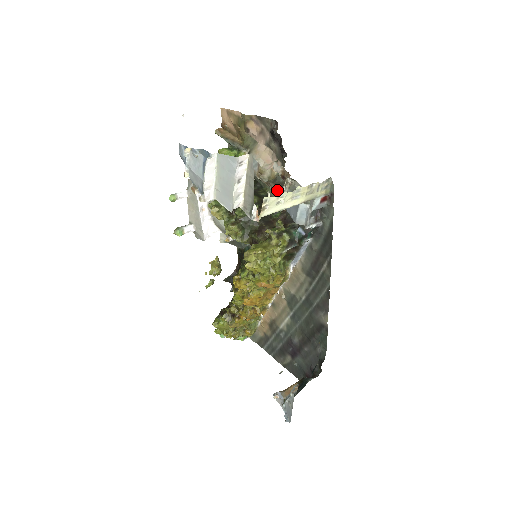
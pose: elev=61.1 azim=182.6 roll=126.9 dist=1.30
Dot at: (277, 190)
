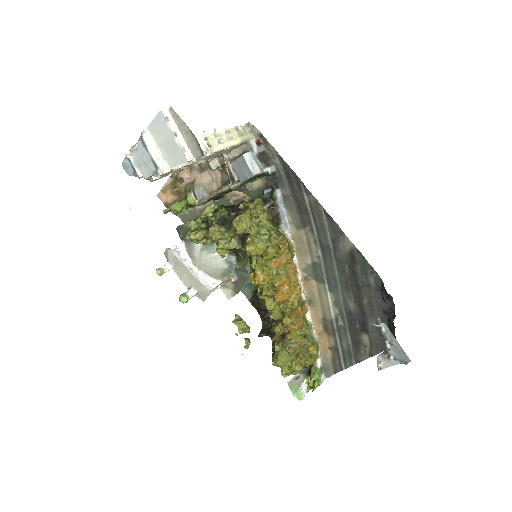
Dot at: (228, 185)
